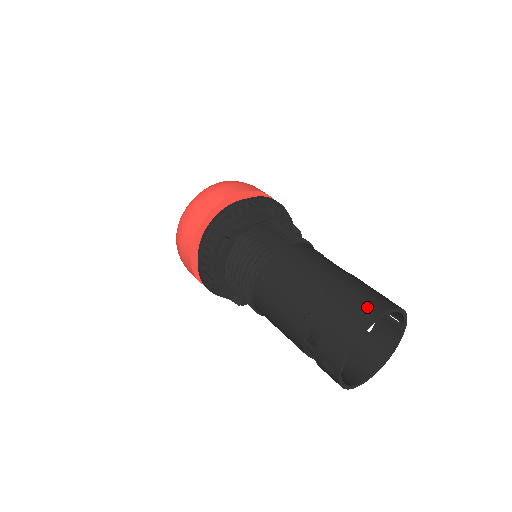
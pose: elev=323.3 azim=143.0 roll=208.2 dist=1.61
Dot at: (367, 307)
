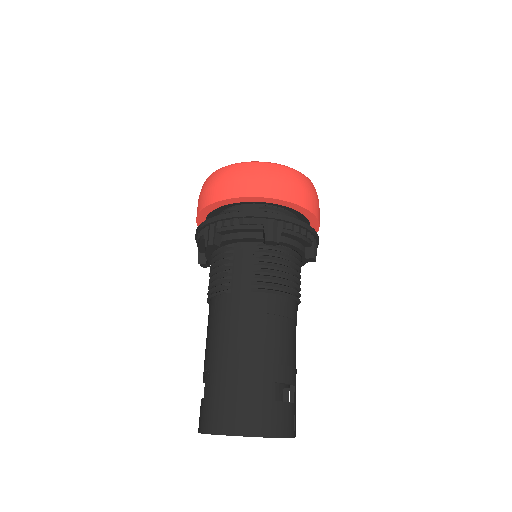
Dot at: (232, 418)
